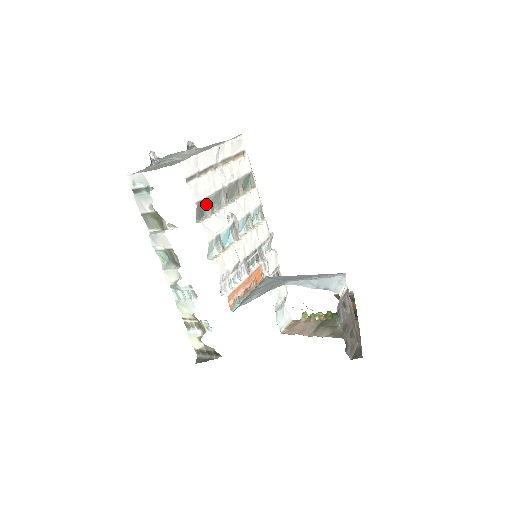
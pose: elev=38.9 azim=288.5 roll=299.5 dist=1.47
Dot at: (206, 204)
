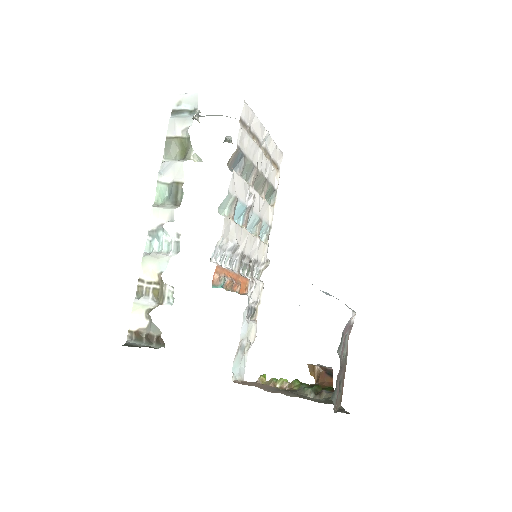
Dot at: (241, 160)
